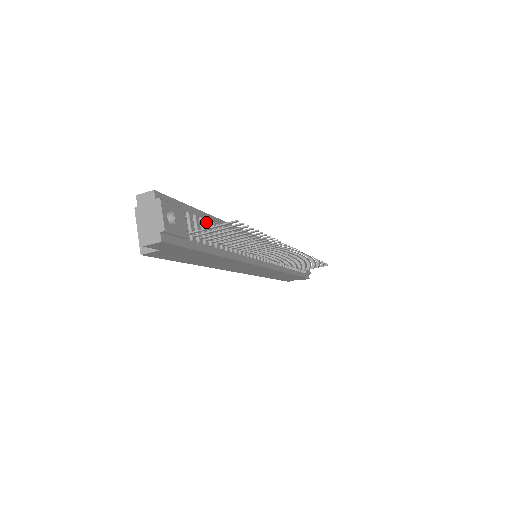
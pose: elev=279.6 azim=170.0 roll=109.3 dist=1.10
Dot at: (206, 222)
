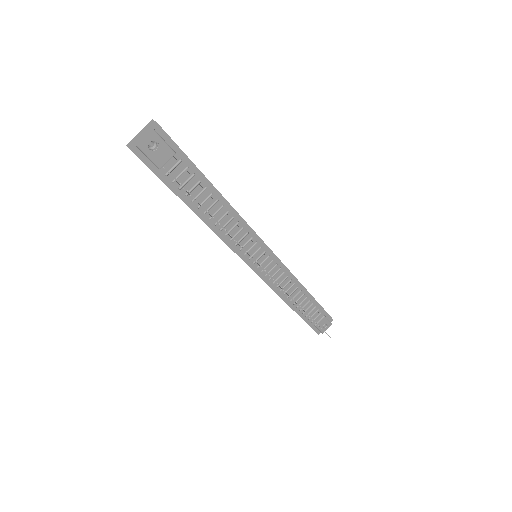
Dot at: (198, 181)
